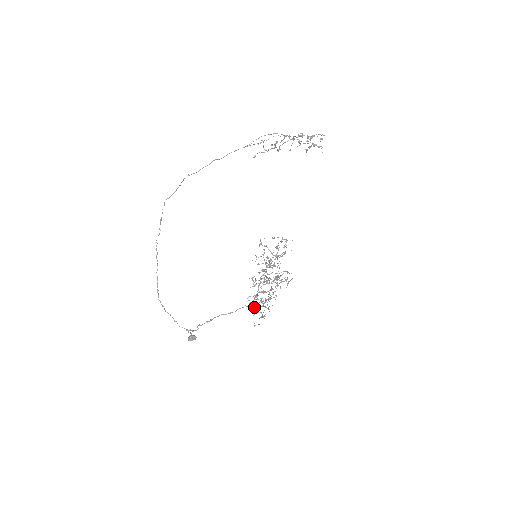
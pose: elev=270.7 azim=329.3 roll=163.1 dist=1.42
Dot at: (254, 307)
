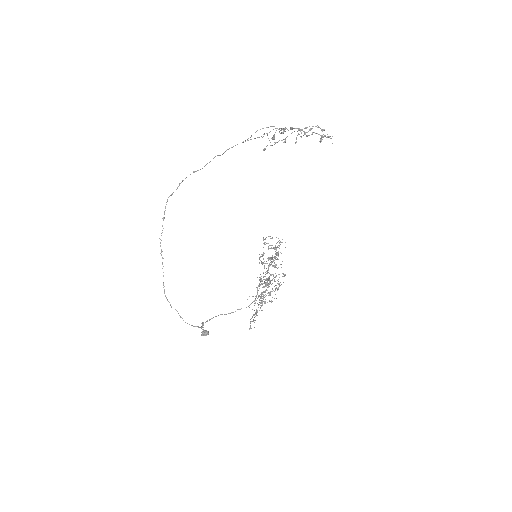
Dot at: occluded
